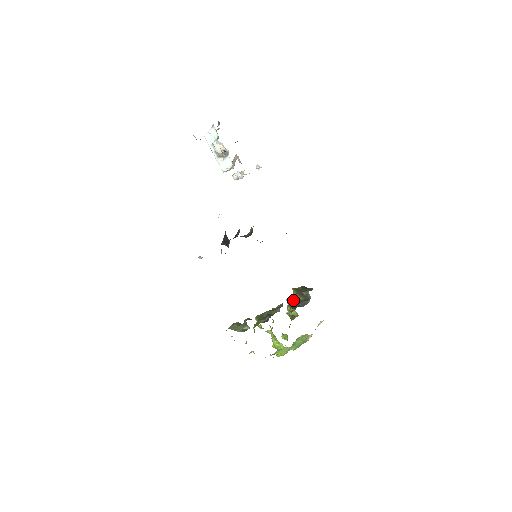
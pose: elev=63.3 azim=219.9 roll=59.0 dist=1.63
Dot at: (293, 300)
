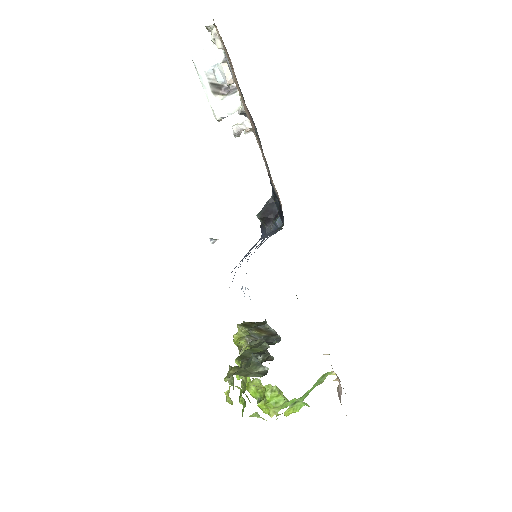
Dot at: (255, 337)
